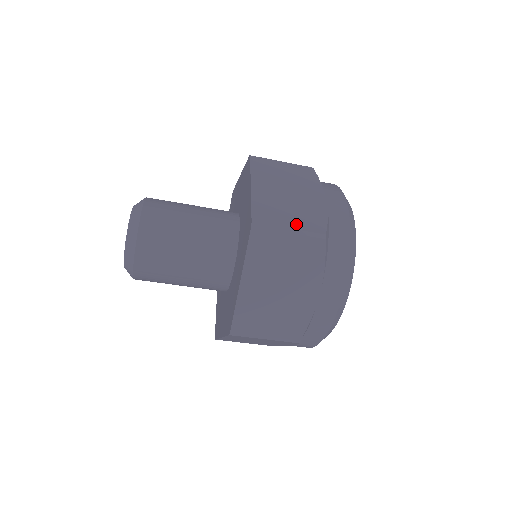
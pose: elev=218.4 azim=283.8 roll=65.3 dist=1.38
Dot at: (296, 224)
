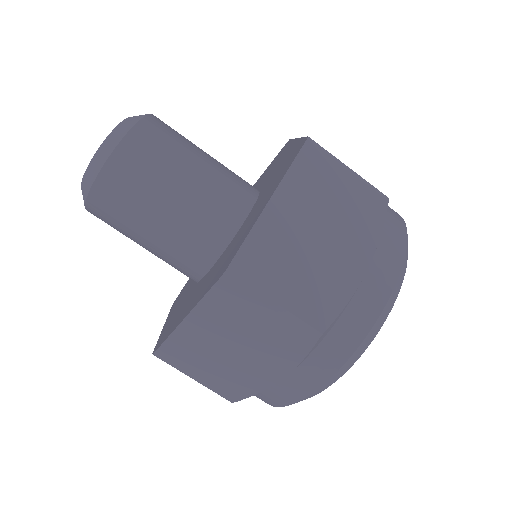
Dot at: occluded
